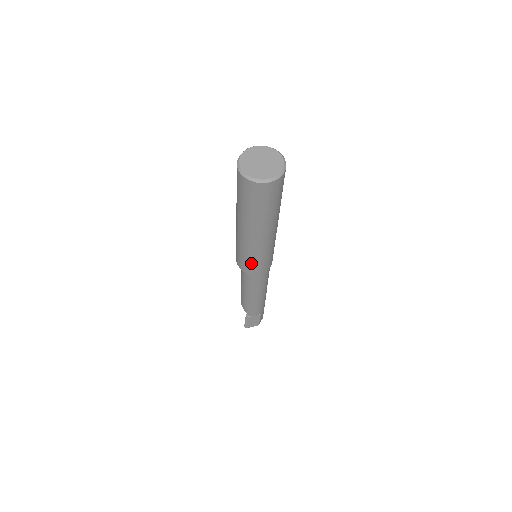
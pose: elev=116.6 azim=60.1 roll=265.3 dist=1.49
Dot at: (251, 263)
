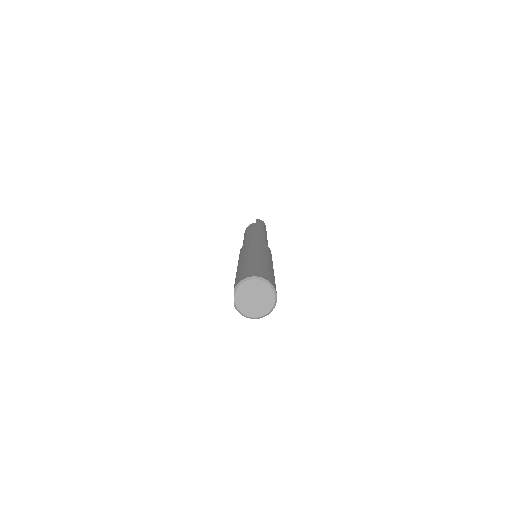
Dot at: occluded
